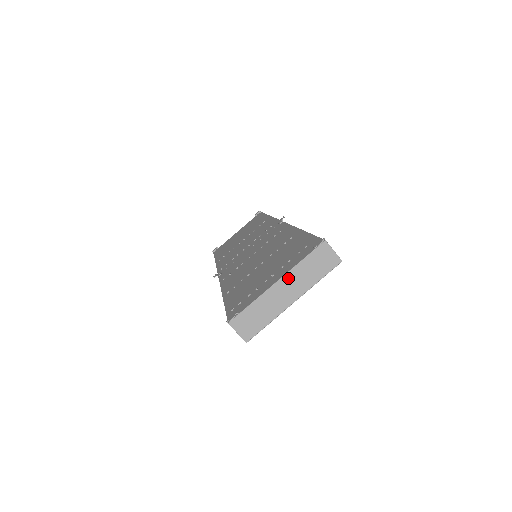
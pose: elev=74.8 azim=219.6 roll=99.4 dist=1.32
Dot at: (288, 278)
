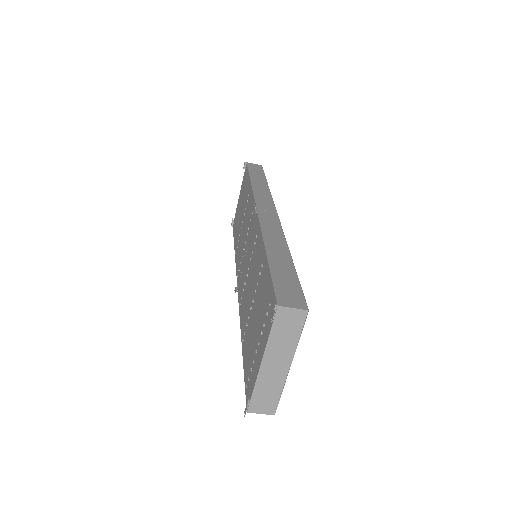
Dot at: (269, 354)
